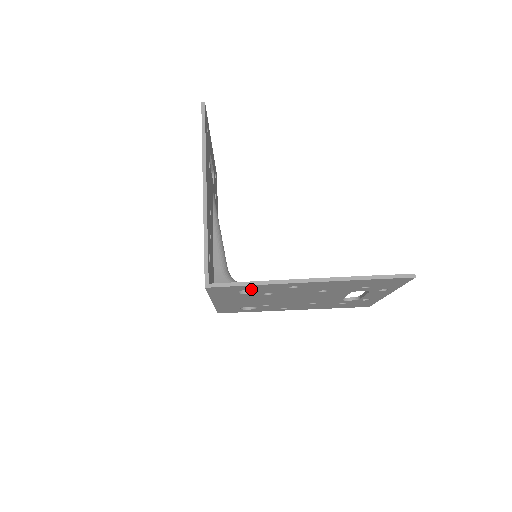
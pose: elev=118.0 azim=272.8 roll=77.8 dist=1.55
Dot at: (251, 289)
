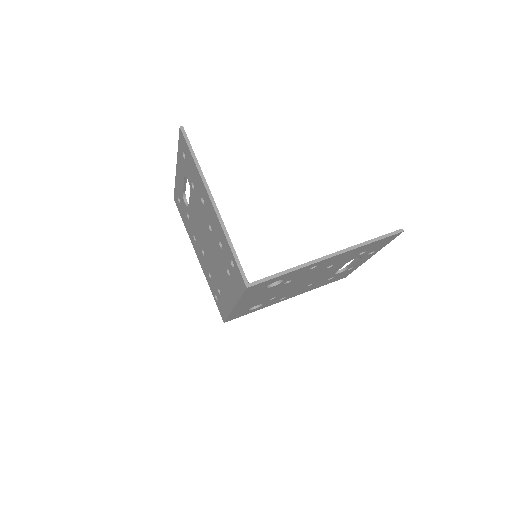
Dot at: (280, 279)
